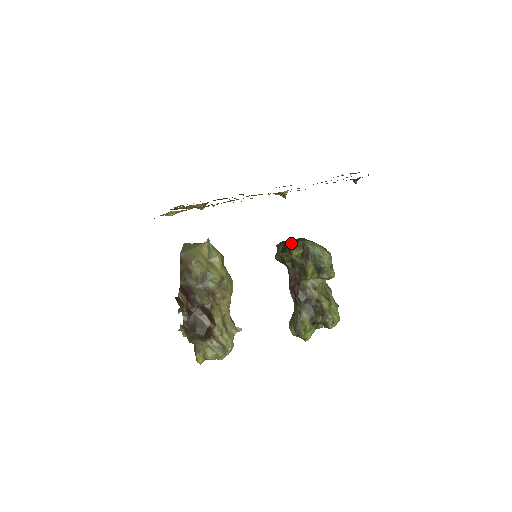
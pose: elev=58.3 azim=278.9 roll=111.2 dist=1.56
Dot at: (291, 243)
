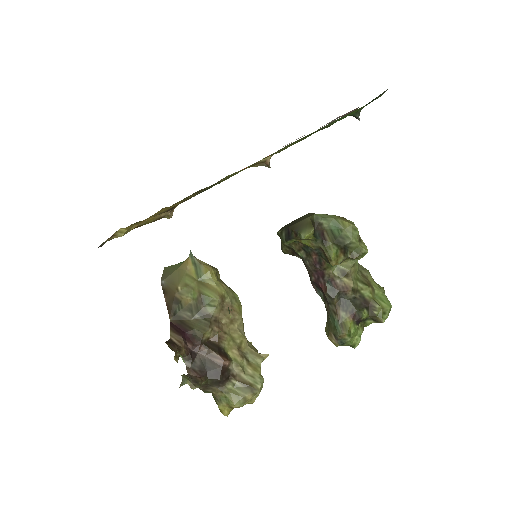
Dot at: (295, 224)
